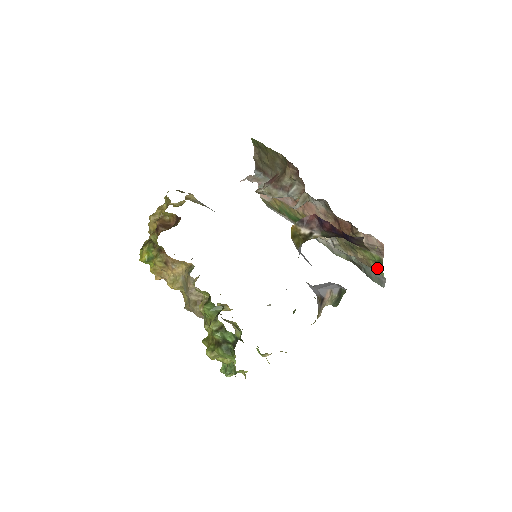
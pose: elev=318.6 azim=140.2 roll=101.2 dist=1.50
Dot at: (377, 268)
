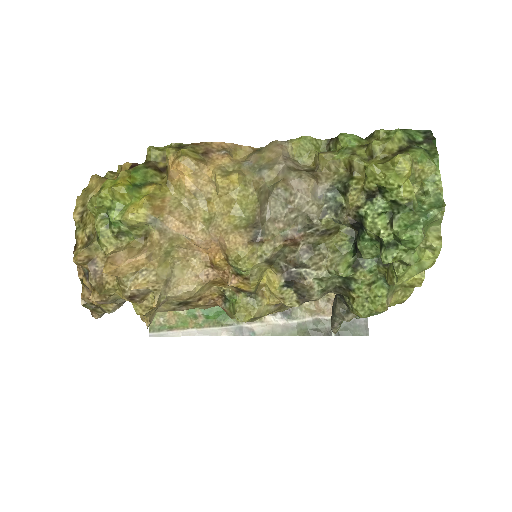
Dot at: occluded
